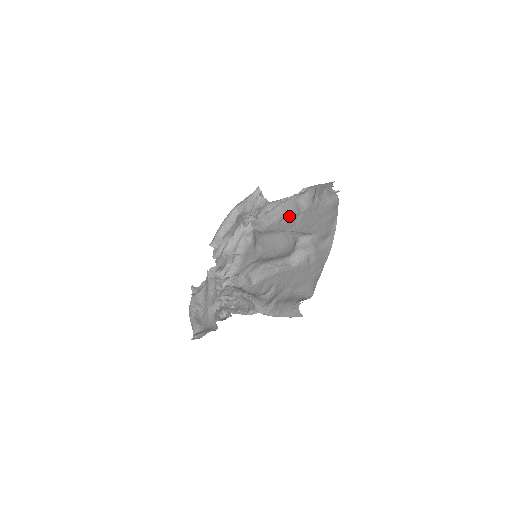
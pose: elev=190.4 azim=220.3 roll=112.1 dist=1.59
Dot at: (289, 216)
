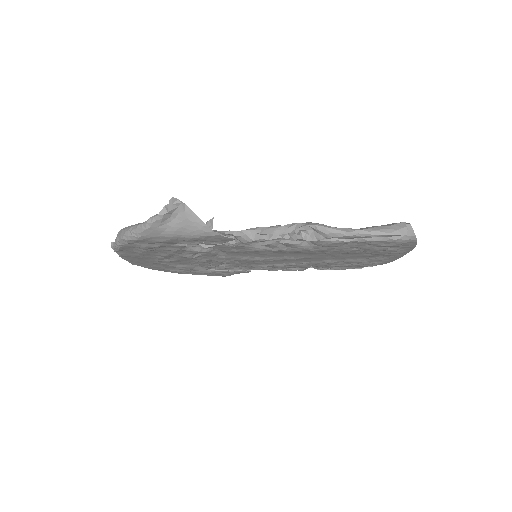
Dot at: occluded
